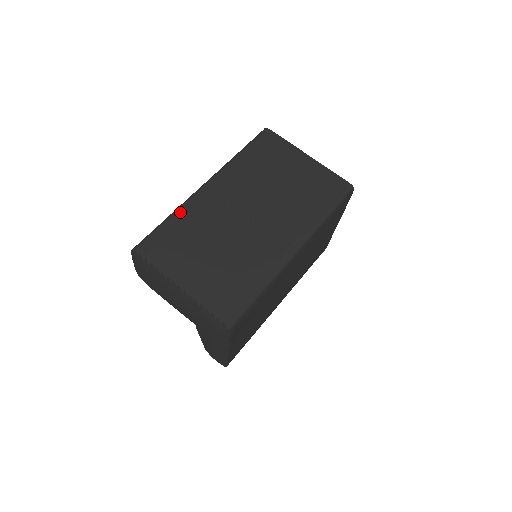
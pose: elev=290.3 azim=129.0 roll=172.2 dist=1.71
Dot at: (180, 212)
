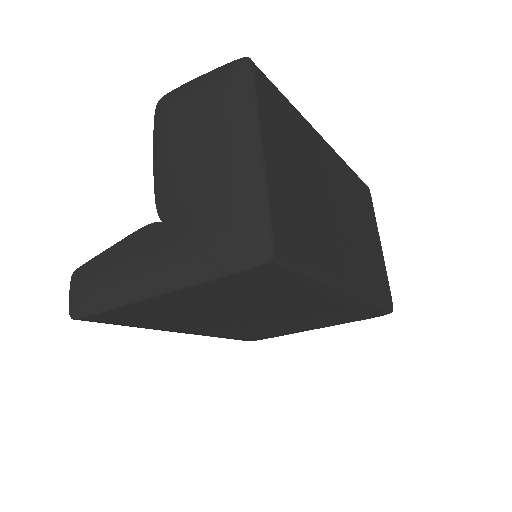
Dot at: (300, 116)
